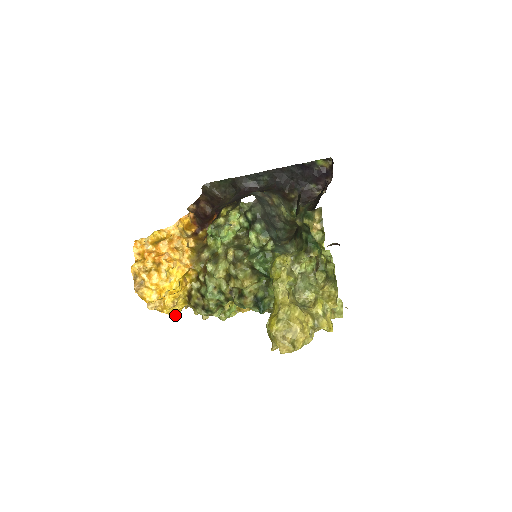
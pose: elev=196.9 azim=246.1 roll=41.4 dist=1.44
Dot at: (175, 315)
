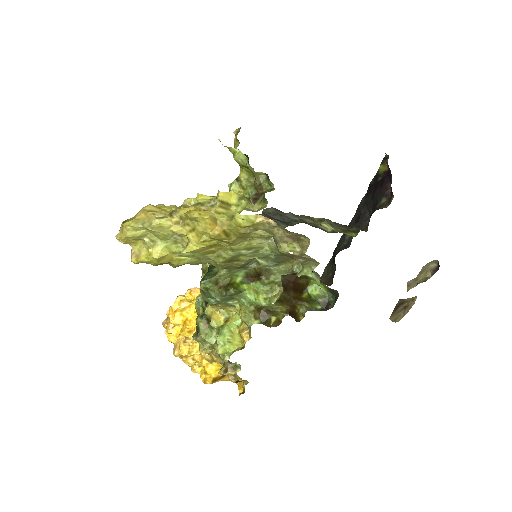
Dot at: (206, 379)
